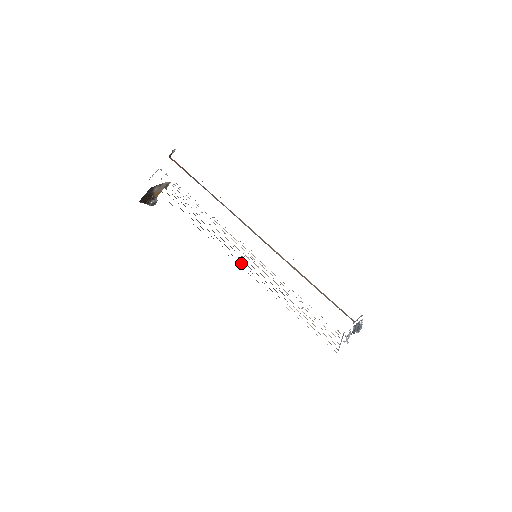
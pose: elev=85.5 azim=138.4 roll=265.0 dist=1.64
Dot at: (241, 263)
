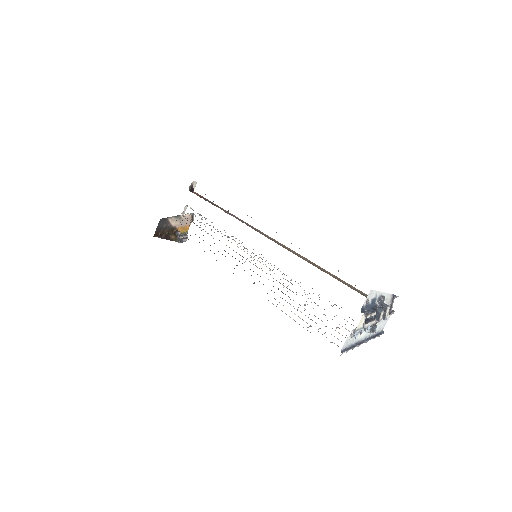
Dot at: occluded
